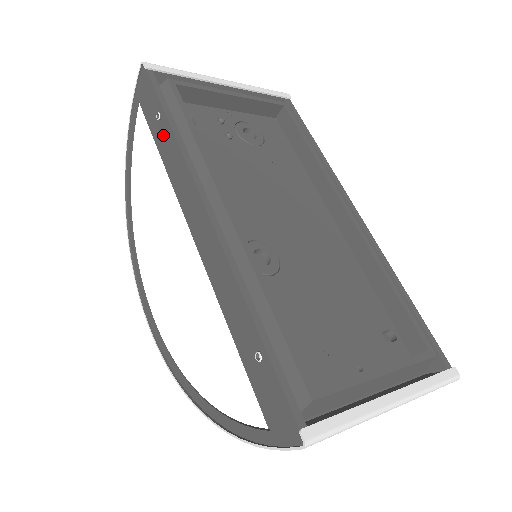
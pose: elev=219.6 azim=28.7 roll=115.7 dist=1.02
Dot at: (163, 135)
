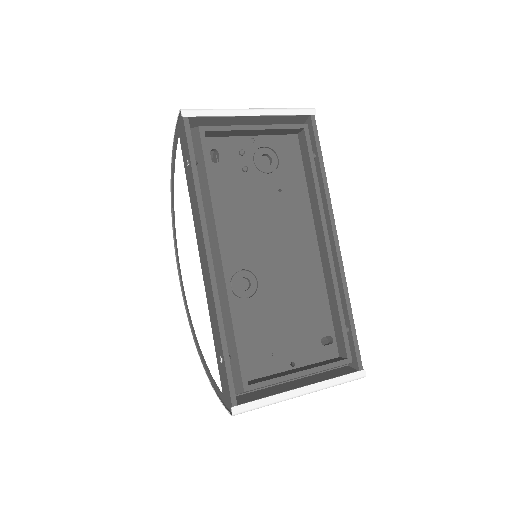
Dot at: (190, 179)
